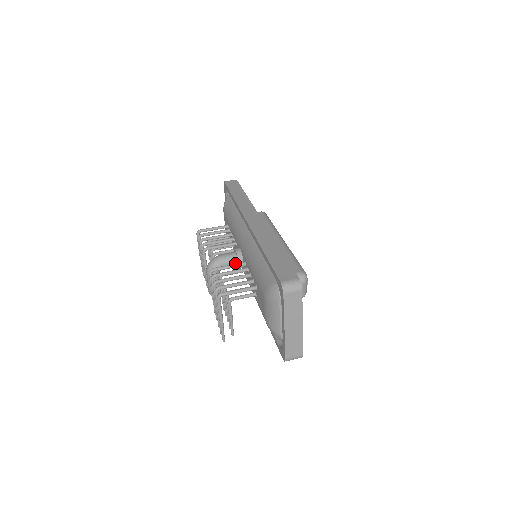
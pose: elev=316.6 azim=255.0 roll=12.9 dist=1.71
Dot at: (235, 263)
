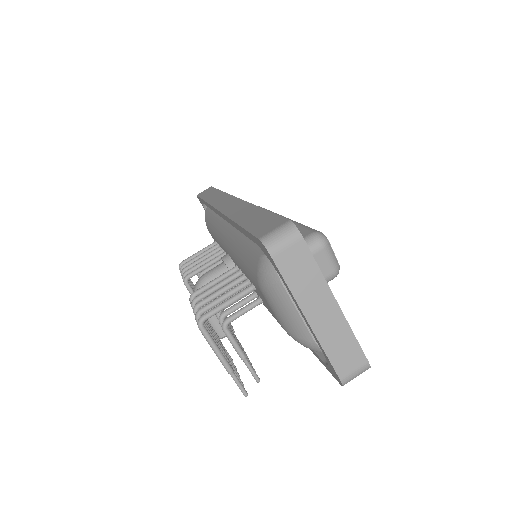
Dot at: occluded
